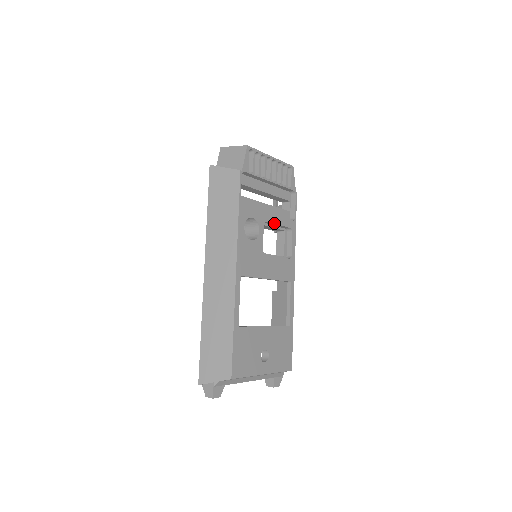
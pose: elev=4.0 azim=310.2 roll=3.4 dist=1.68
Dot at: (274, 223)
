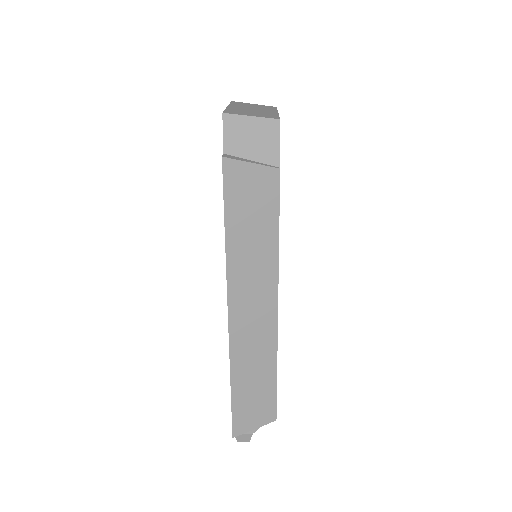
Dot at: occluded
